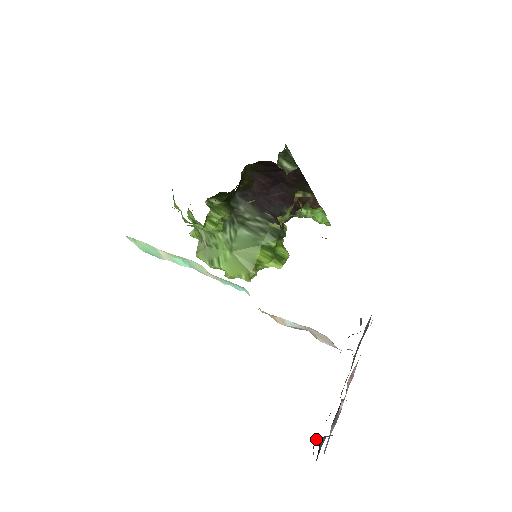
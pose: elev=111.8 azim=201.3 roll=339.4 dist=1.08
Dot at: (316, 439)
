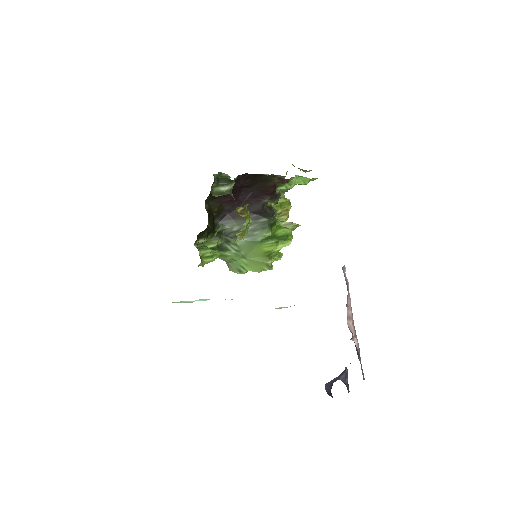
Dot at: (328, 384)
